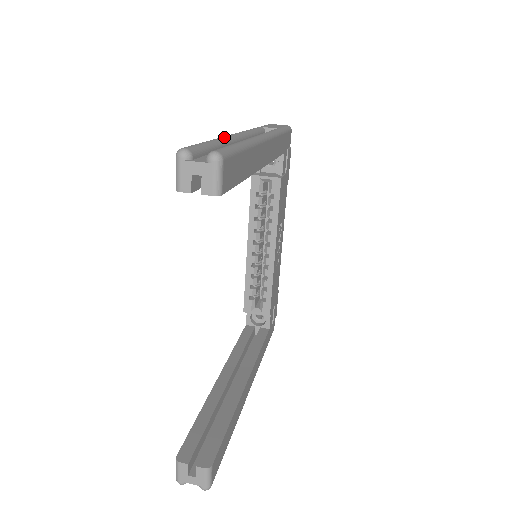
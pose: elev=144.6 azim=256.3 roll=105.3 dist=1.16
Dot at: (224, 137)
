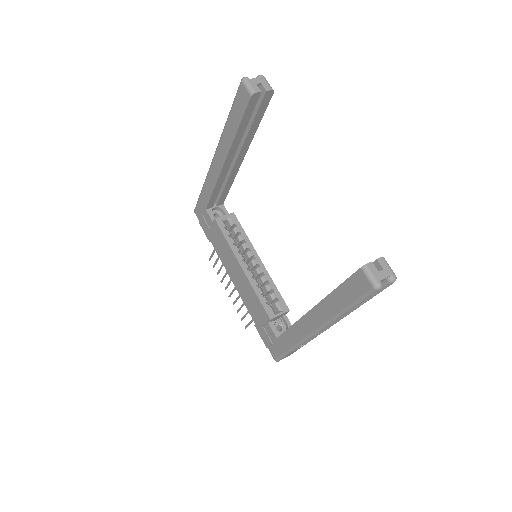
Dot at: occluded
